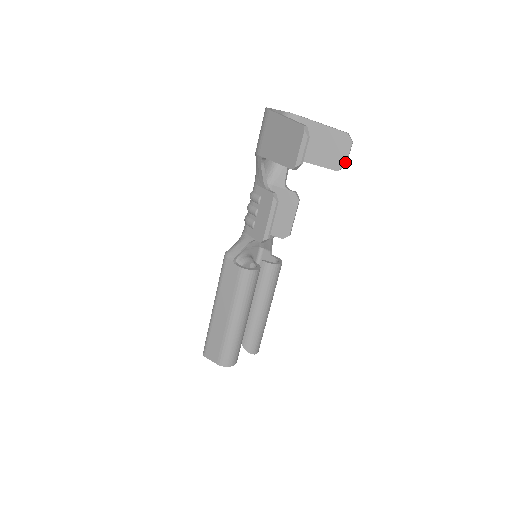
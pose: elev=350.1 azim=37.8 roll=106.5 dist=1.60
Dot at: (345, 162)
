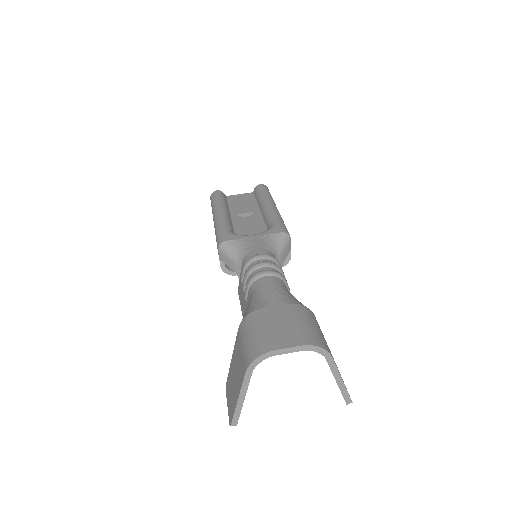
Dot at: occluded
